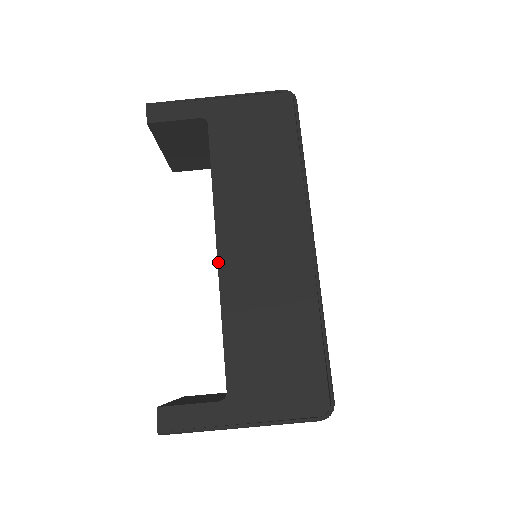
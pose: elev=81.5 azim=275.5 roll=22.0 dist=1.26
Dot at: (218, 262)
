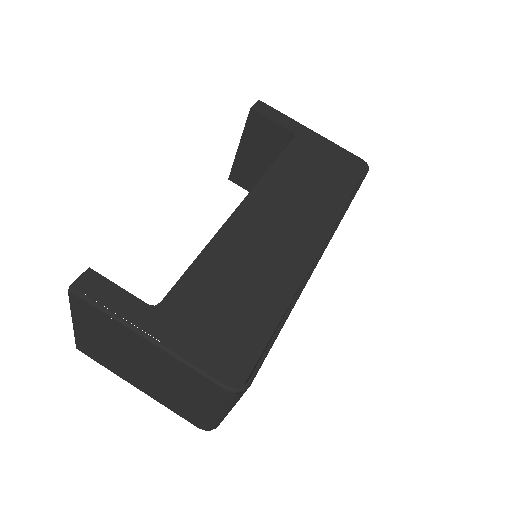
Dot at: (233, 213)
